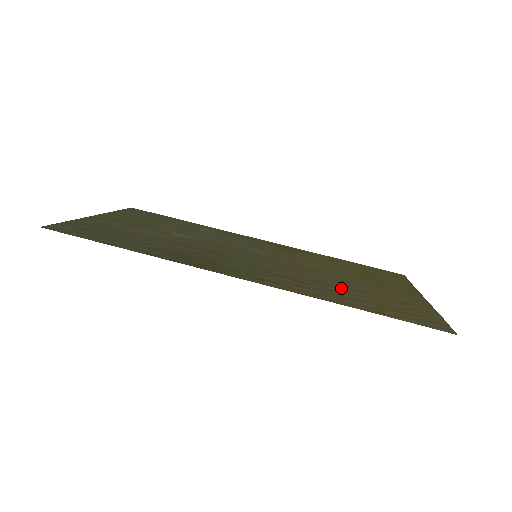
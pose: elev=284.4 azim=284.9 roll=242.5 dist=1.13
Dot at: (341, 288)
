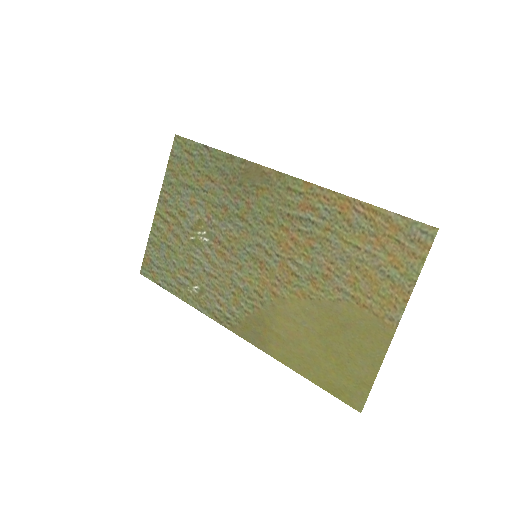
Dot at: (333, 247)
